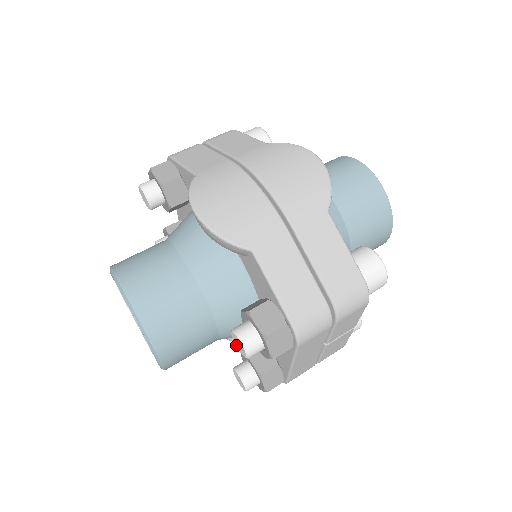
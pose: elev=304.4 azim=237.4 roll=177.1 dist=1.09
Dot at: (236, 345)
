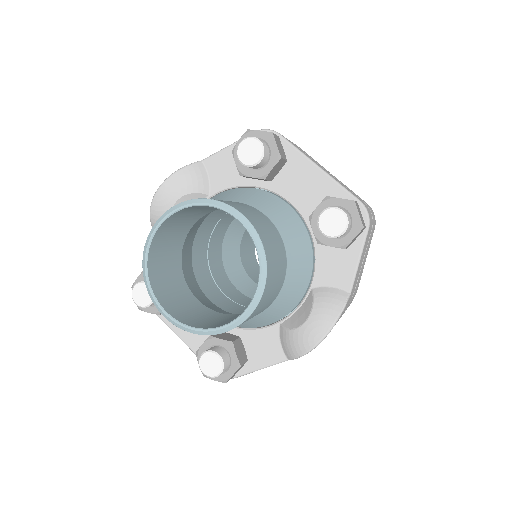
Dot at: (254, 162)
